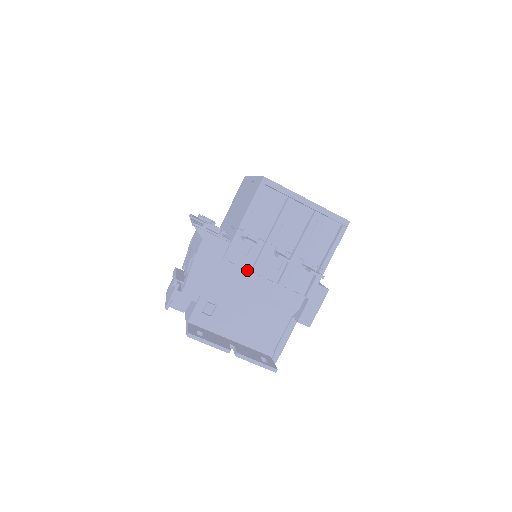
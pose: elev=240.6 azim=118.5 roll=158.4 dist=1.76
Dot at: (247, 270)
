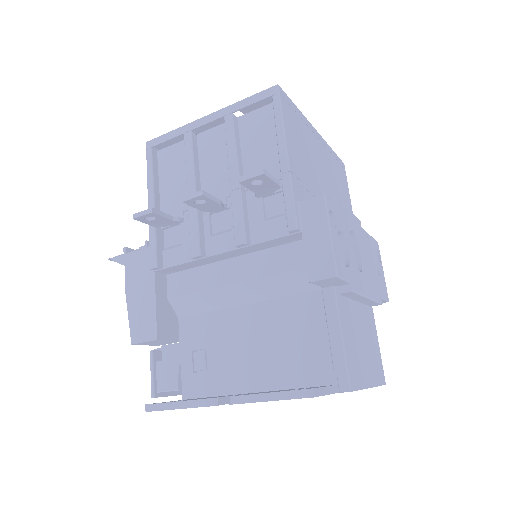
Dot at: (189, 262)
